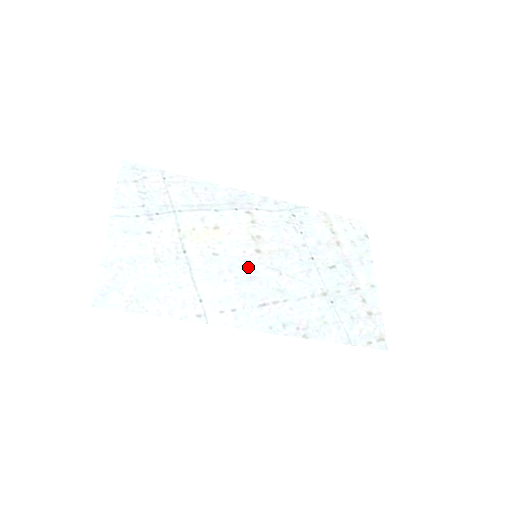
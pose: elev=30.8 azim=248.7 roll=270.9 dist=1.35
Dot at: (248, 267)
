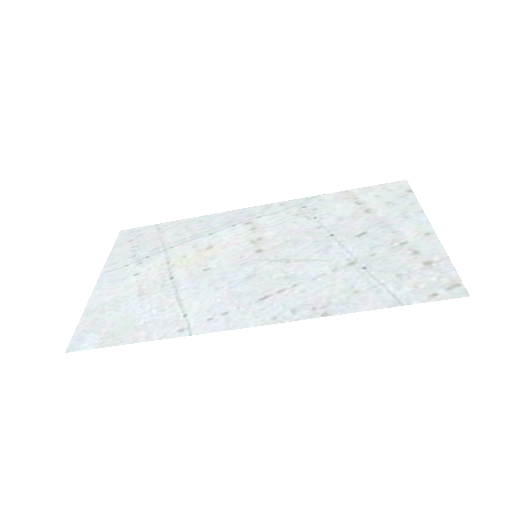
Dot at: (246, 269)
